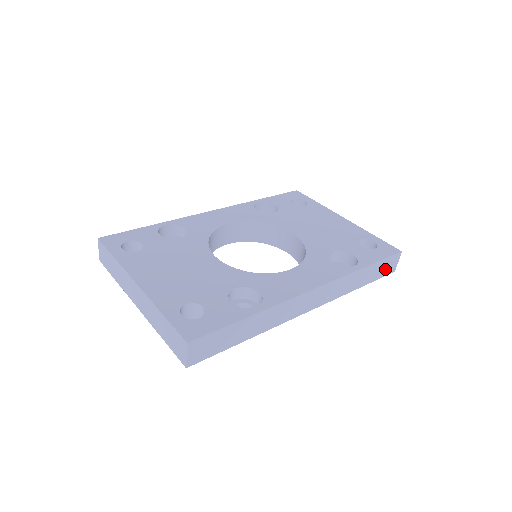
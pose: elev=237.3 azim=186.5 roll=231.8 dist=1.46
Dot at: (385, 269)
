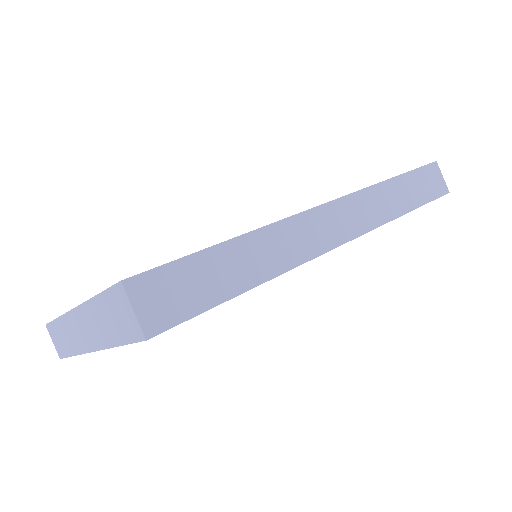
Dot at: (430, 186)
